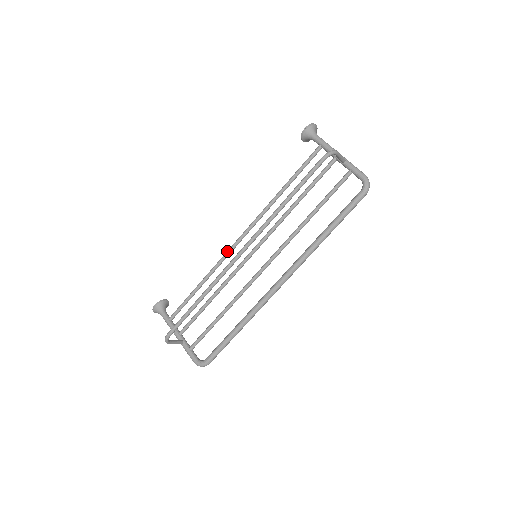
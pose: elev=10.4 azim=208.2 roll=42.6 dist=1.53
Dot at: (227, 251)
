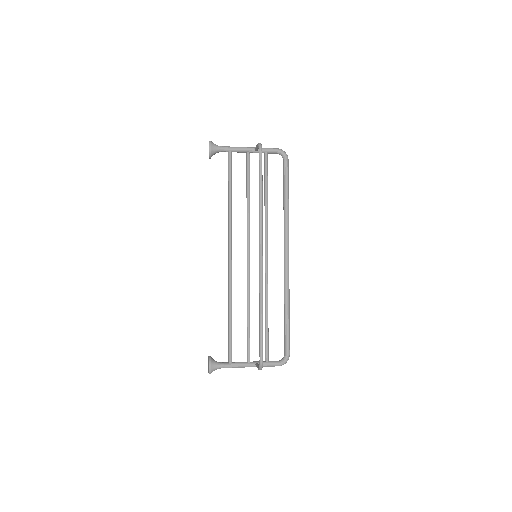
Dot at: (229, 274)
